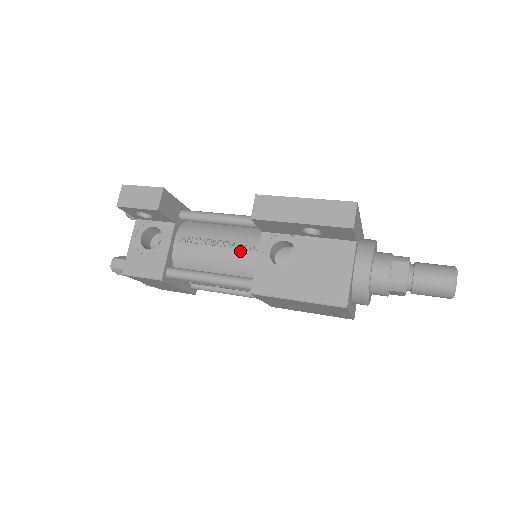
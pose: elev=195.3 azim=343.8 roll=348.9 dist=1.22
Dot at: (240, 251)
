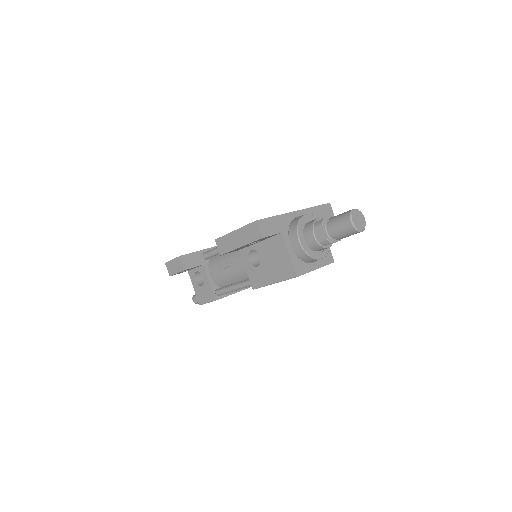
Dot at: (238, 265)
